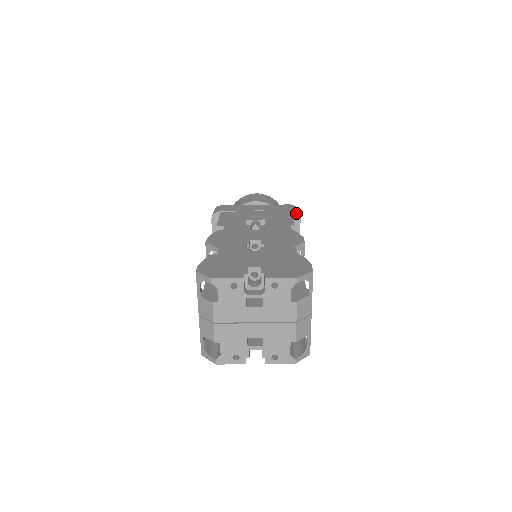
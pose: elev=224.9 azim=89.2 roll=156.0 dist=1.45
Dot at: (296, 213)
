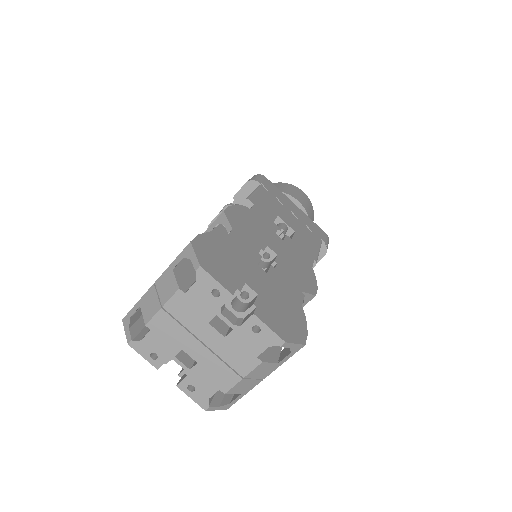
Dot at: (325, 248)
